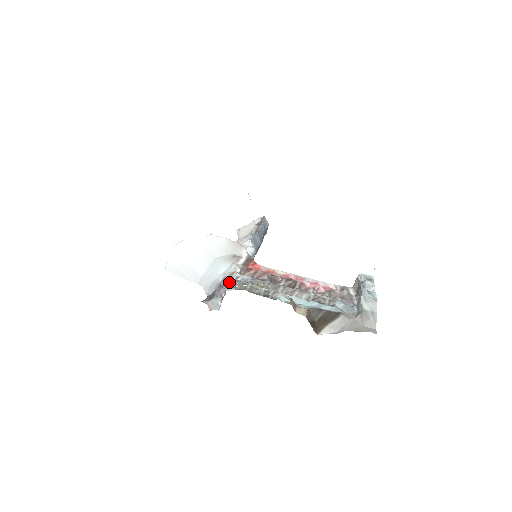
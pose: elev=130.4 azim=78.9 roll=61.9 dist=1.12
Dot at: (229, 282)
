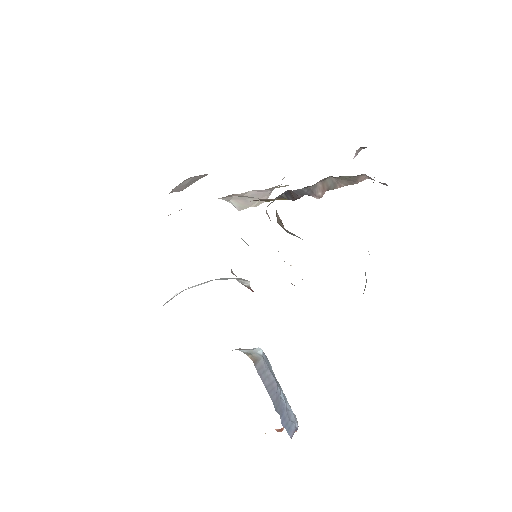
Dot at: occluded
